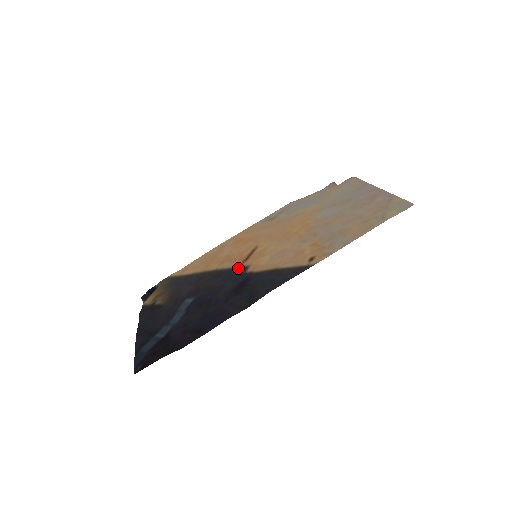
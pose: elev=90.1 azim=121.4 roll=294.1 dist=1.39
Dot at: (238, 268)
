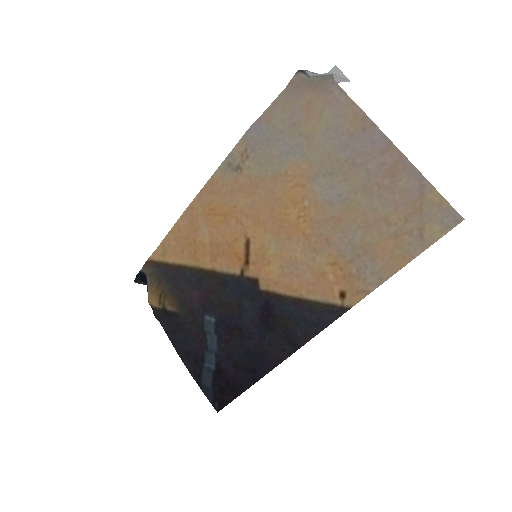
Dot at: (244, 279)
